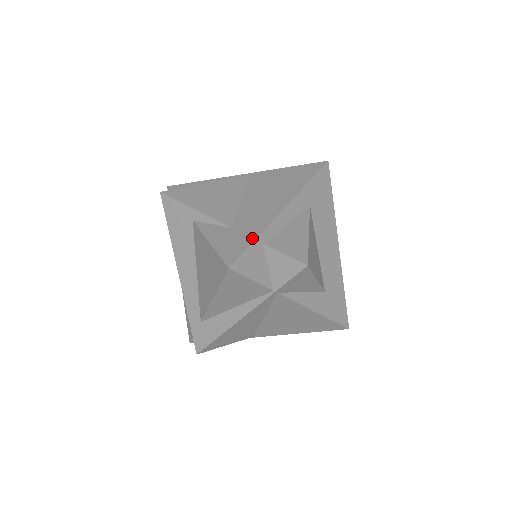
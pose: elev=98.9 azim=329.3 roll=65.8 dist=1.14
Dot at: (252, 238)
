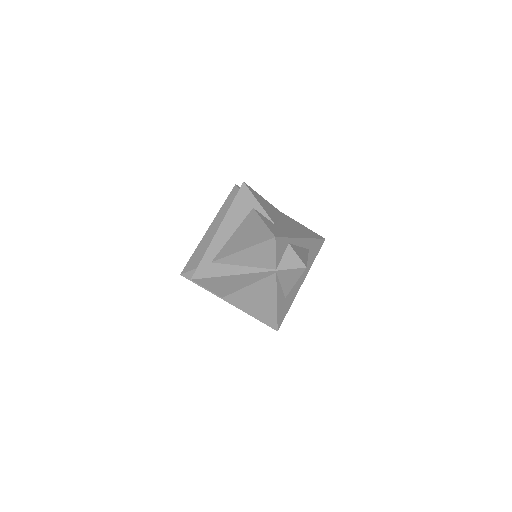
Dot at: (287, 236)
